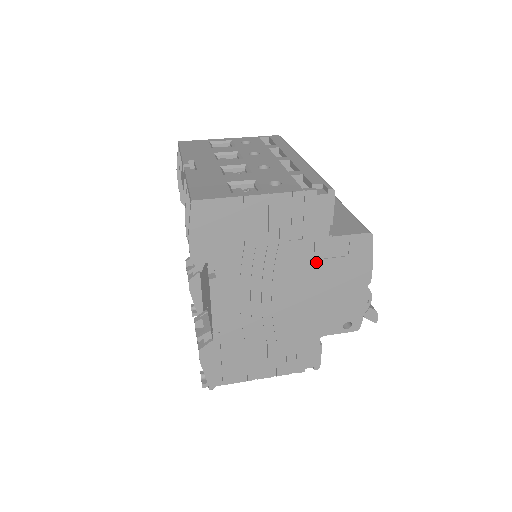
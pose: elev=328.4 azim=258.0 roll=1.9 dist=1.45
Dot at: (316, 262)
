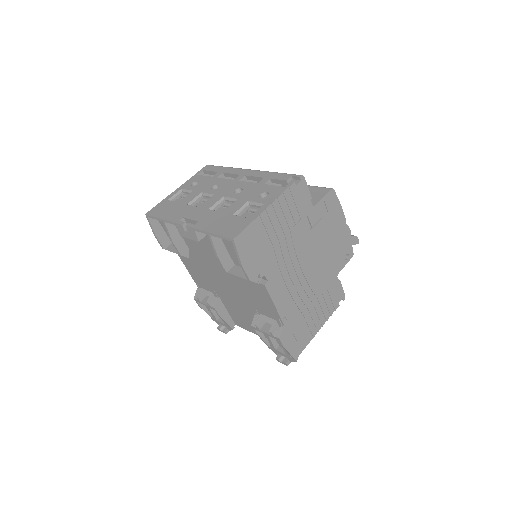
Dot at: (314, 228)
